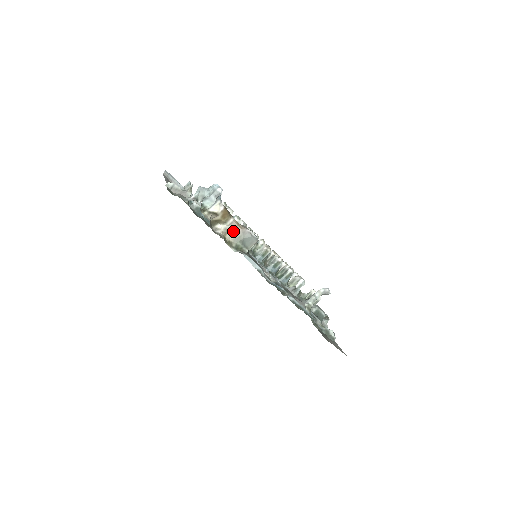
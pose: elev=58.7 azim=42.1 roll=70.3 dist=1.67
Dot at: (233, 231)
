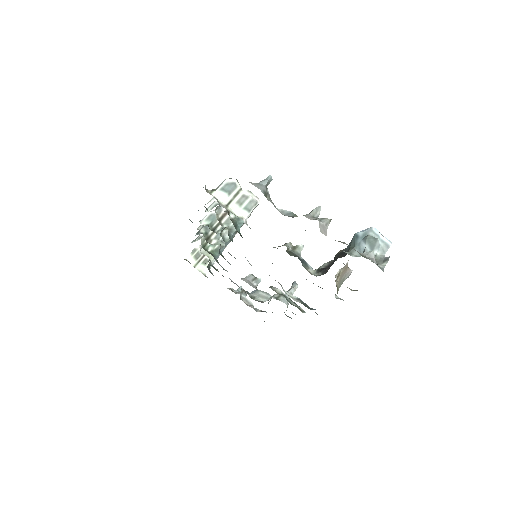
Dot at: (342, 274)
